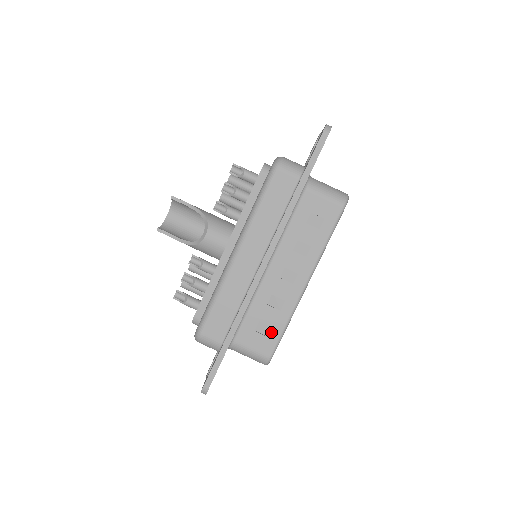
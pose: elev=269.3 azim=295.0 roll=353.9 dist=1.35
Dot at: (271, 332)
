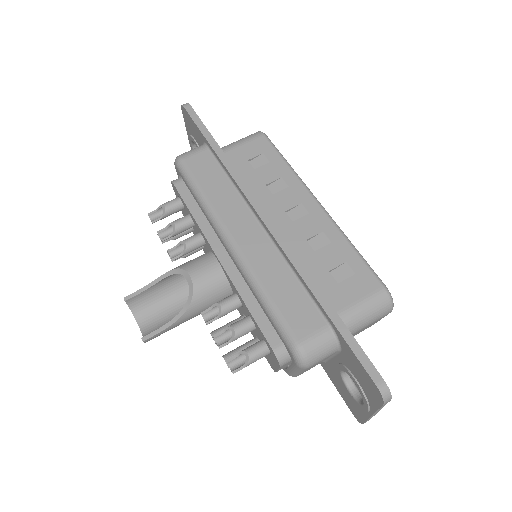
Dot at: (351, 267)
